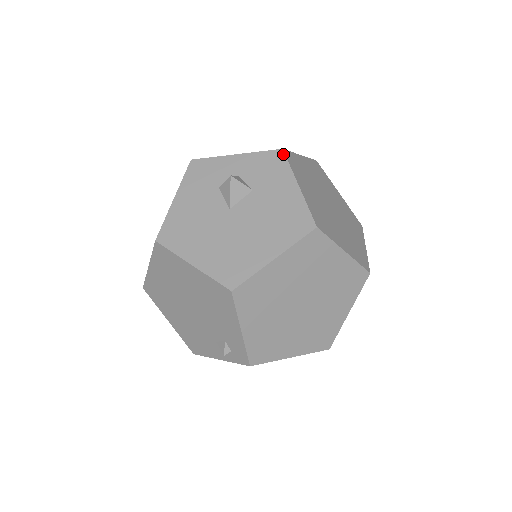
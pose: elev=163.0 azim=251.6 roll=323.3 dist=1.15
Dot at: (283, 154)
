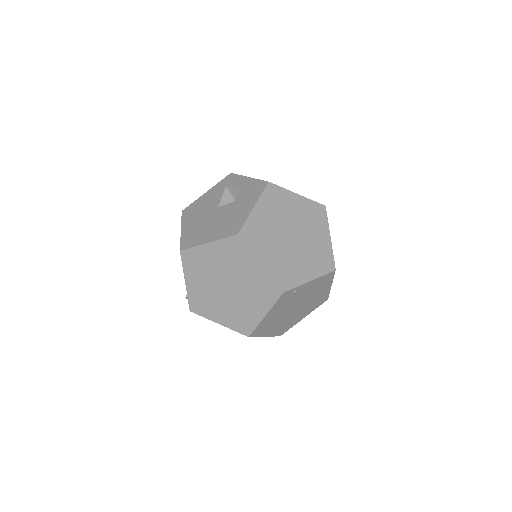
Dot at: (266, 185)
